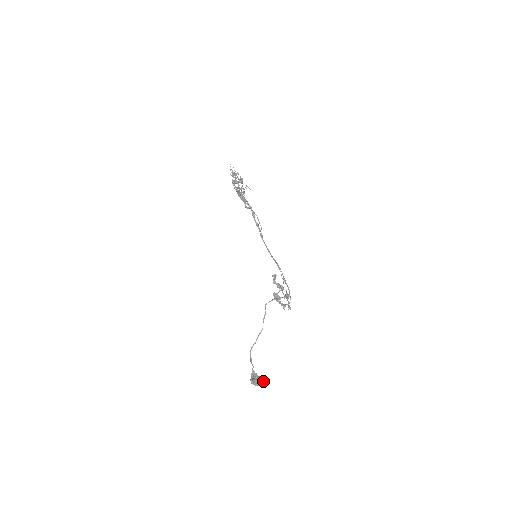
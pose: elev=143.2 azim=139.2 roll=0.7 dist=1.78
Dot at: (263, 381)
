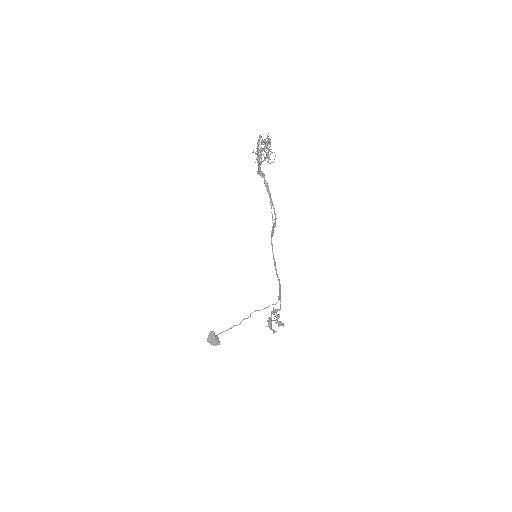
Dot at: occluded
